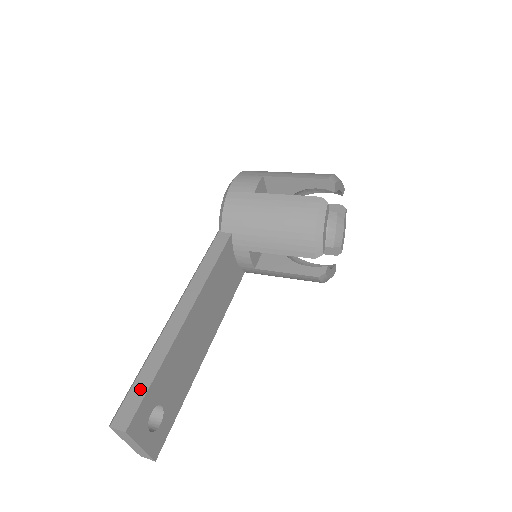
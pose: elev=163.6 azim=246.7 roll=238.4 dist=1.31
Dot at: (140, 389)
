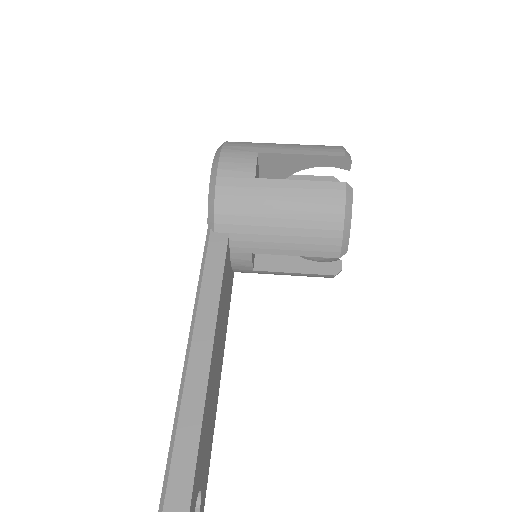
Dot at: (181, 488)
